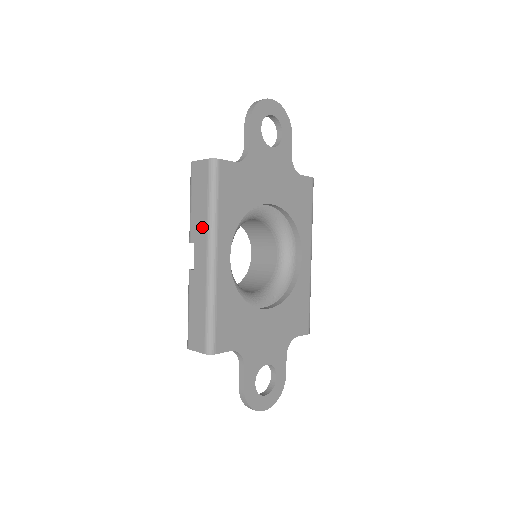
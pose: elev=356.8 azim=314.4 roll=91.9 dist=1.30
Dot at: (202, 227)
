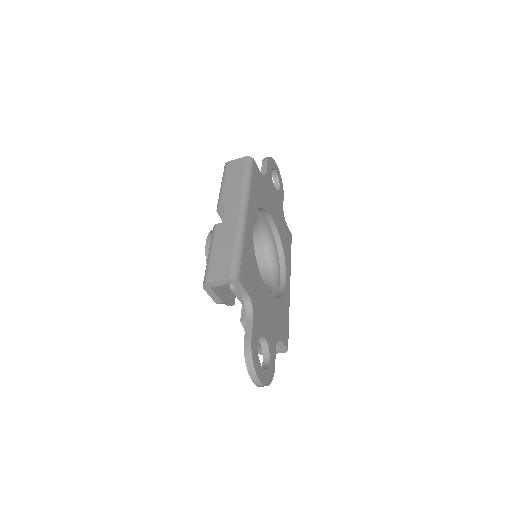
Dot at: (235, 194)
